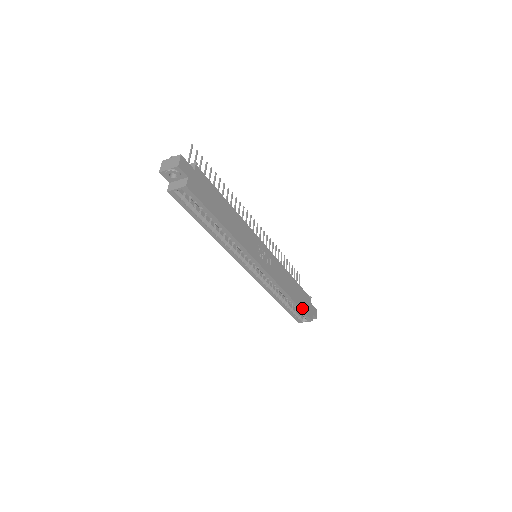
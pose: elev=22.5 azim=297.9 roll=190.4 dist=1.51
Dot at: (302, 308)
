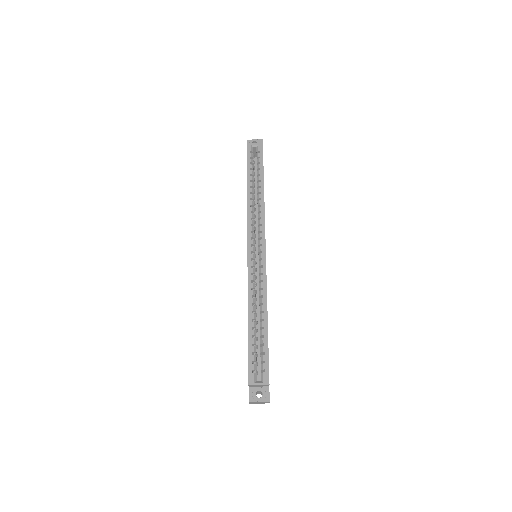
Dot at: (268, 348)
